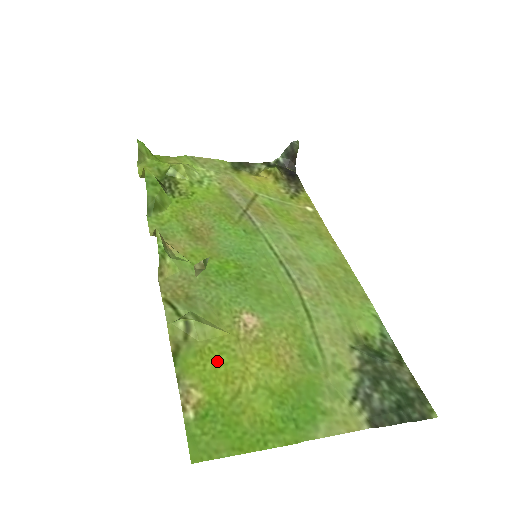
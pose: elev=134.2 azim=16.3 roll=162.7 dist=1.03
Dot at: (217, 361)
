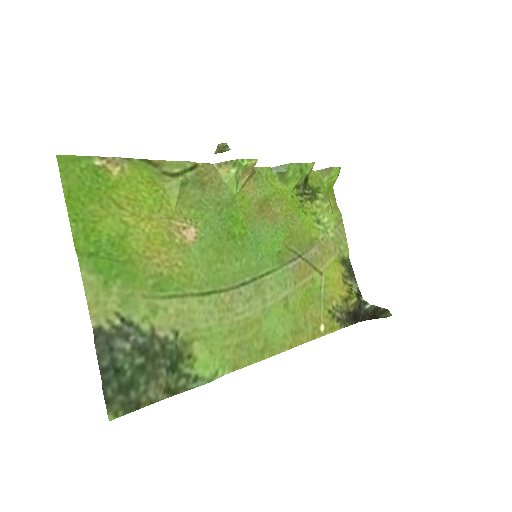
Dot at: (147, 194)
